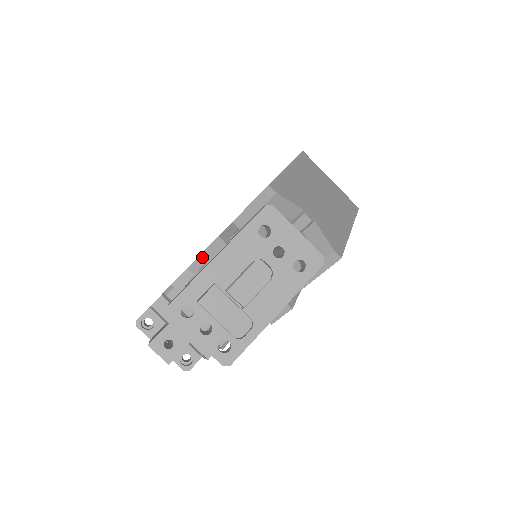
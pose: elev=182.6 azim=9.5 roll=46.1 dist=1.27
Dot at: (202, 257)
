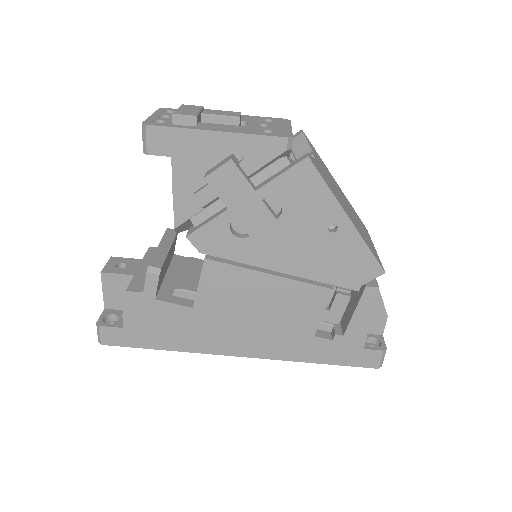
Dot at: occluded
